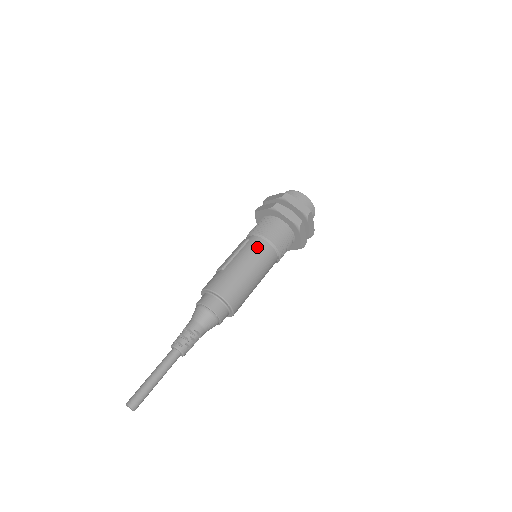
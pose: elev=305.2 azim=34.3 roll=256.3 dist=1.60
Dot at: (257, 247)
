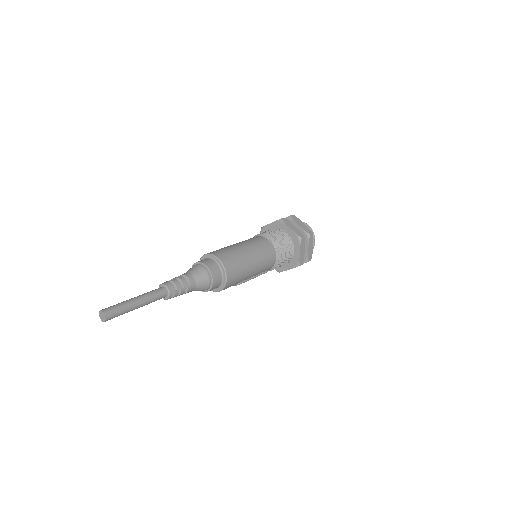
Dot at: occluded
